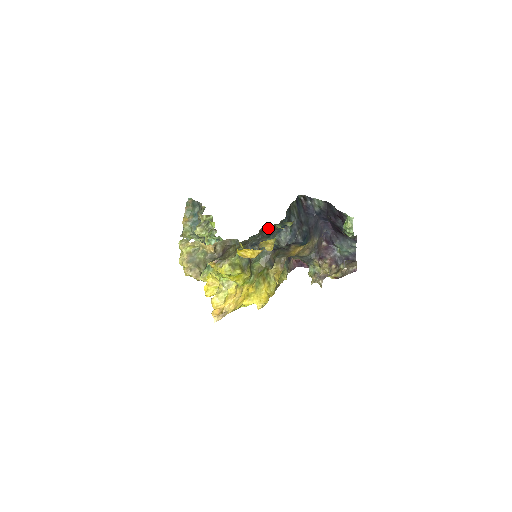
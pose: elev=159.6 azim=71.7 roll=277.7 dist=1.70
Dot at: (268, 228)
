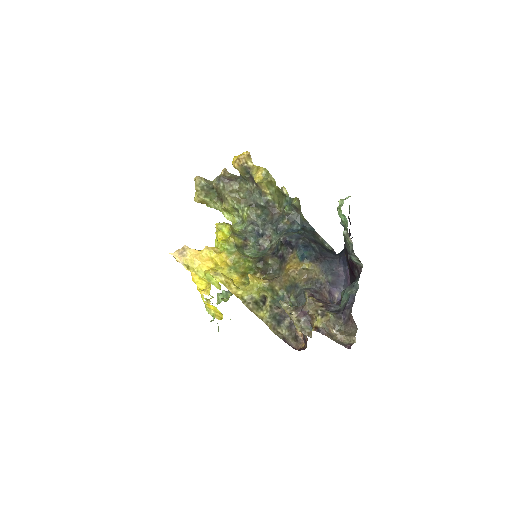
Dot at: (279, 215)
